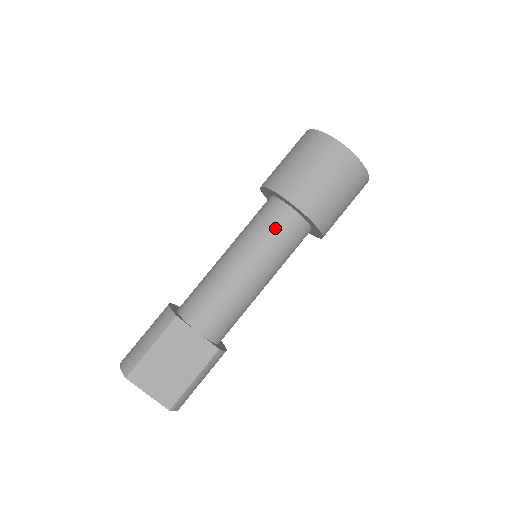
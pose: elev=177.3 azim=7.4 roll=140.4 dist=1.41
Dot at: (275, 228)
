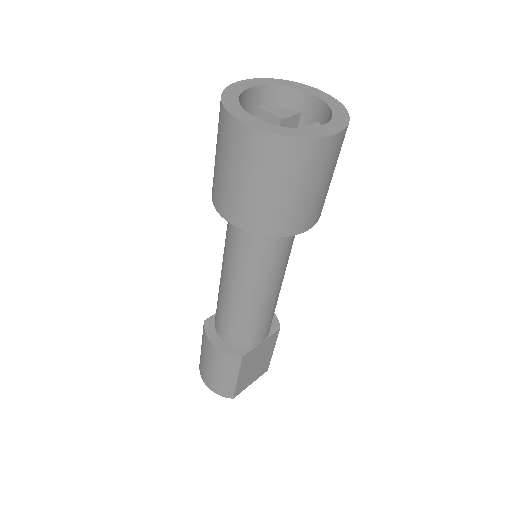
Dot at: (281, 249)
